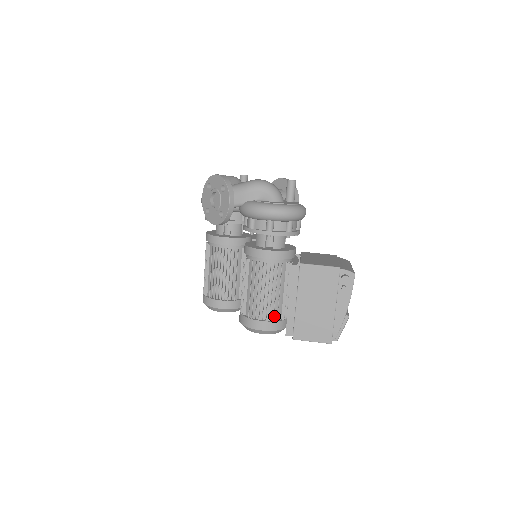
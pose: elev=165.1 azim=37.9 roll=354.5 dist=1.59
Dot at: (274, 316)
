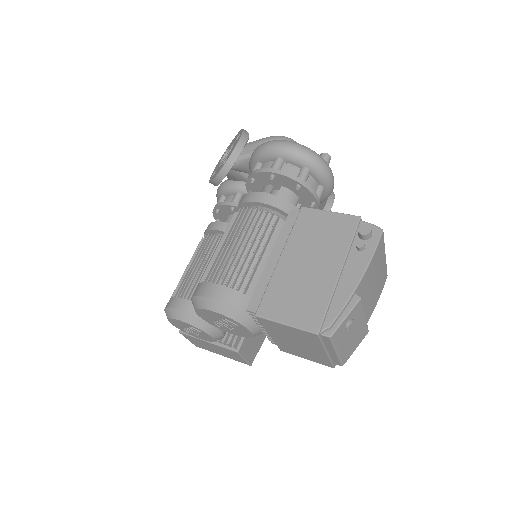
Dot at: (241, 286)
